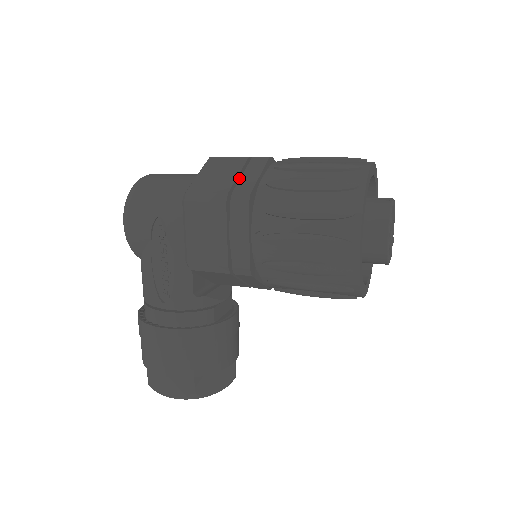
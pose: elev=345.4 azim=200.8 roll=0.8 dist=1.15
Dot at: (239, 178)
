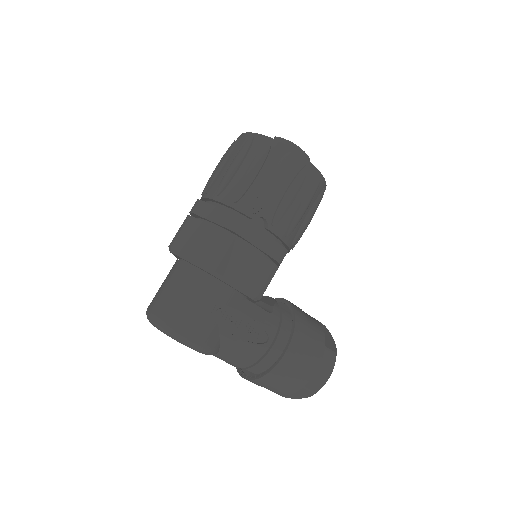
Dot at: (211, 226)
